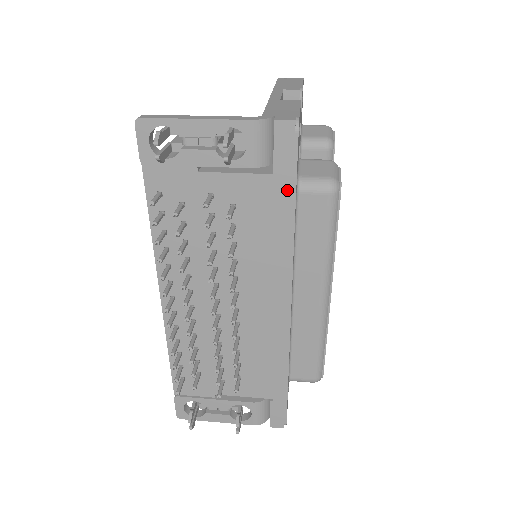
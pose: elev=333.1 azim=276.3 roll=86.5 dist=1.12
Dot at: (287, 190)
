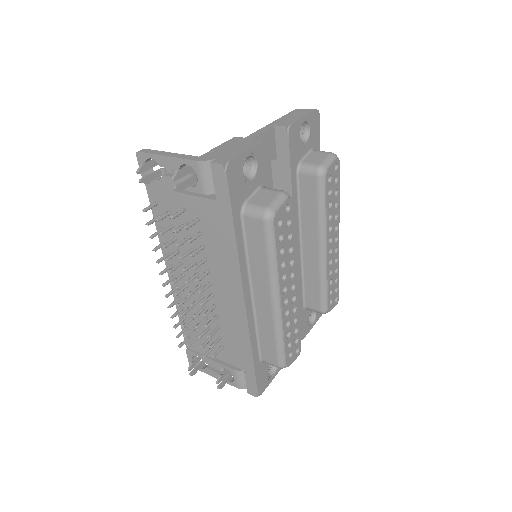
Dot at: (227, 214)
